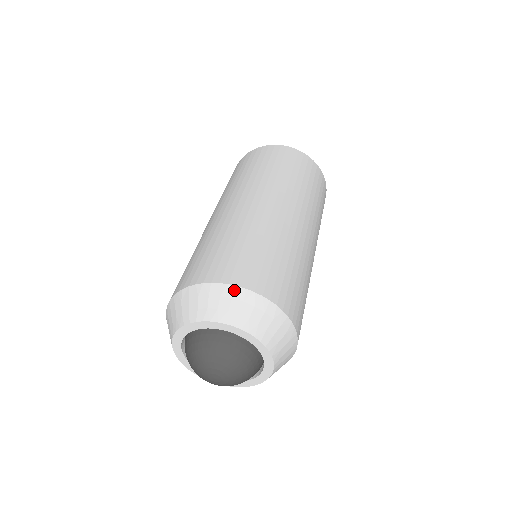
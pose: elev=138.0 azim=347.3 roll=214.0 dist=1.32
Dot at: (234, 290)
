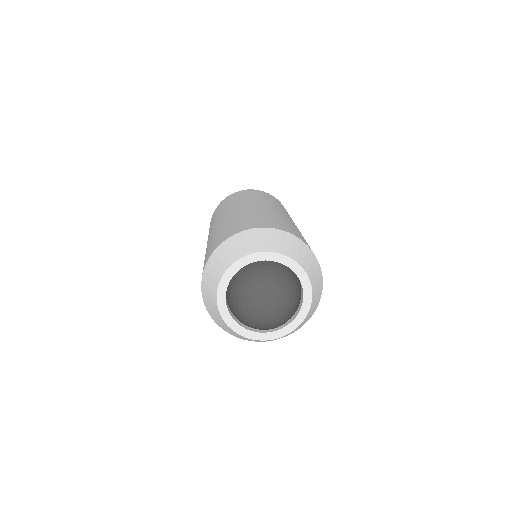
Dot at: (314, 257)
